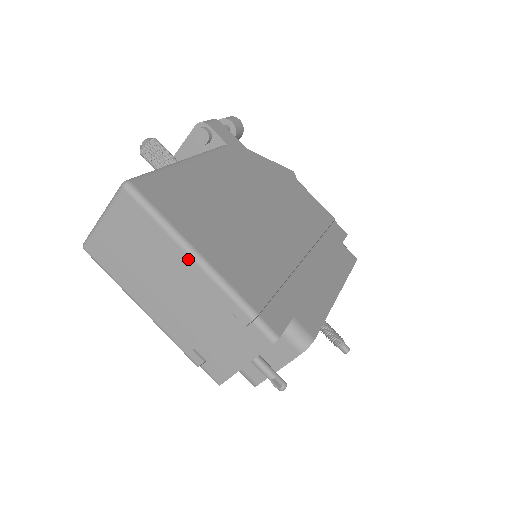
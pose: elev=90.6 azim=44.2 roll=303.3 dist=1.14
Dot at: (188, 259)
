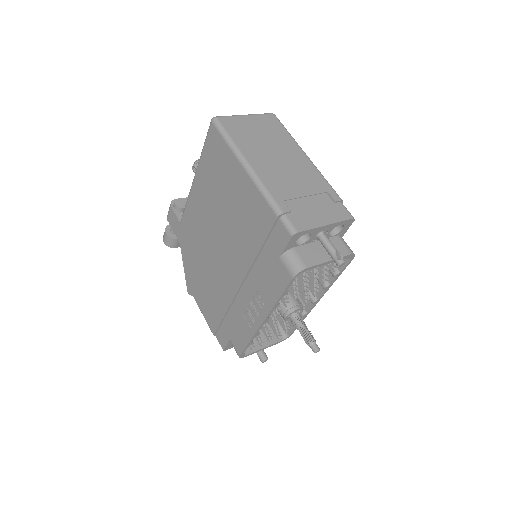
Dot at: (305, 156)
